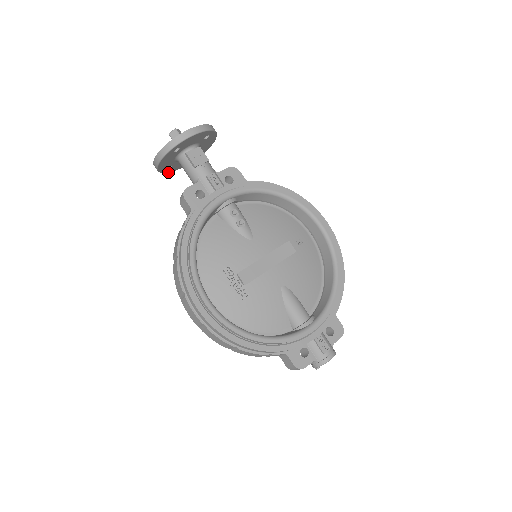
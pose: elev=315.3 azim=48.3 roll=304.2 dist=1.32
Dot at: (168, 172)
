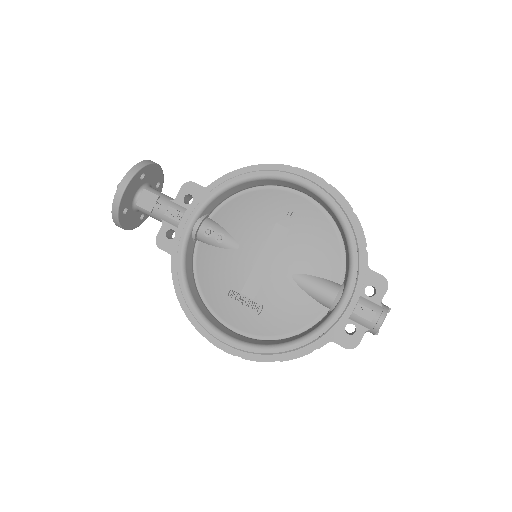
Dot at: occluded
